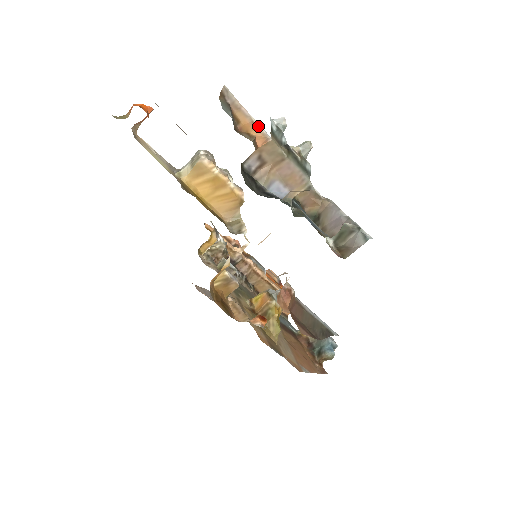
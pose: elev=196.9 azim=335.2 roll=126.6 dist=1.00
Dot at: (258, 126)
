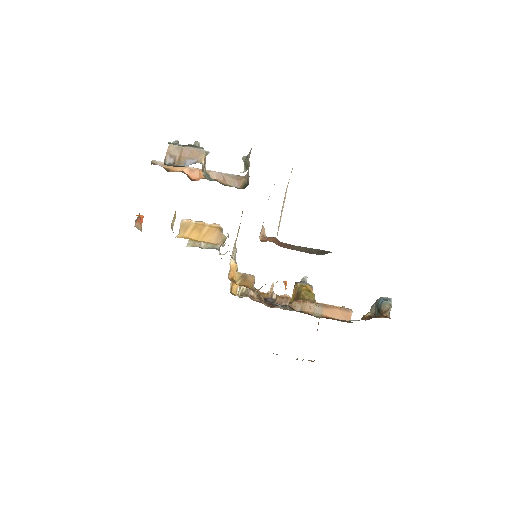
Dot at: occluded
